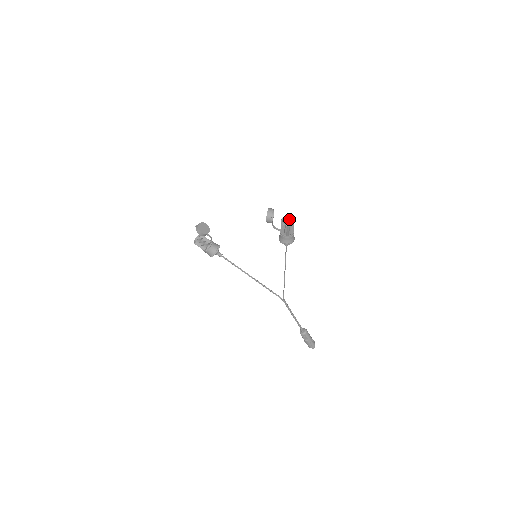
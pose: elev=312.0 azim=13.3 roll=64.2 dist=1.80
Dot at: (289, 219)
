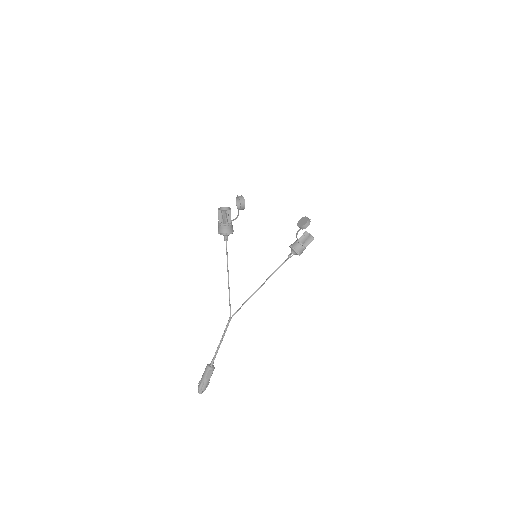
Dot at: occluded
